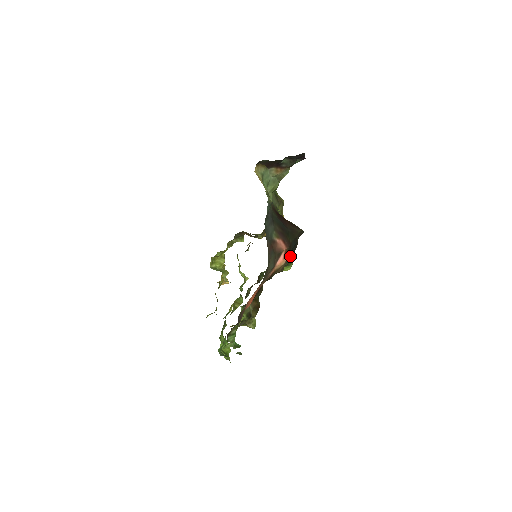
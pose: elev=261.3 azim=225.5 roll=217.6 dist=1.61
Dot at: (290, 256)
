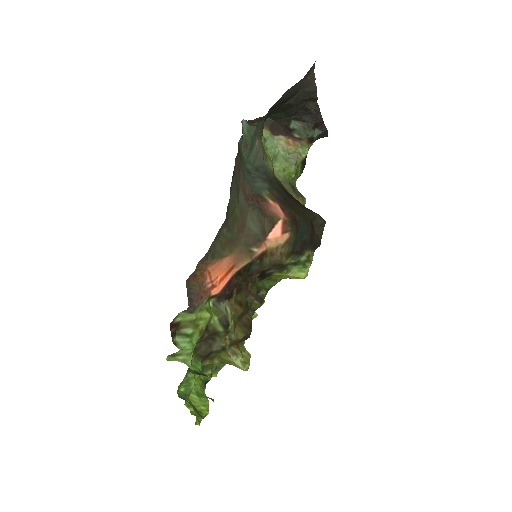
Dot at: (300, 247)
